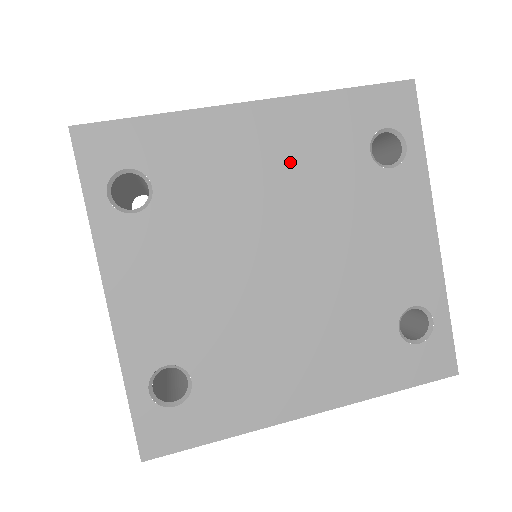
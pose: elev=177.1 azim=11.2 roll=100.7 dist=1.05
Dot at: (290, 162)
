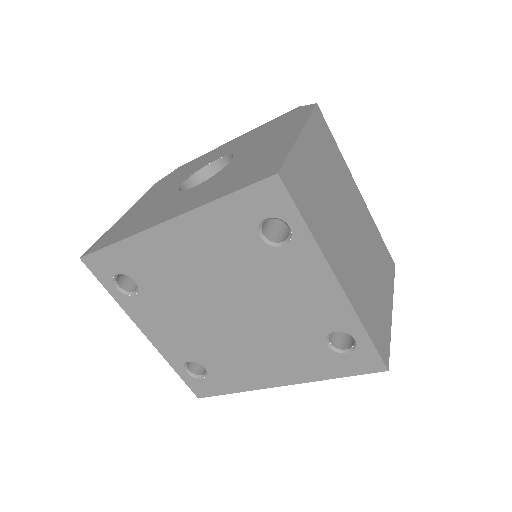
Dot at: (205, 255)
